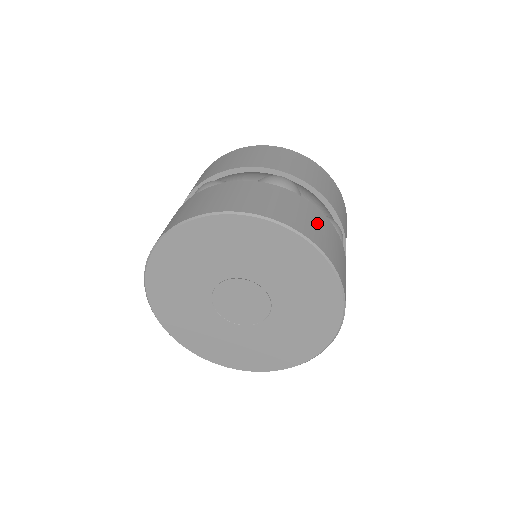
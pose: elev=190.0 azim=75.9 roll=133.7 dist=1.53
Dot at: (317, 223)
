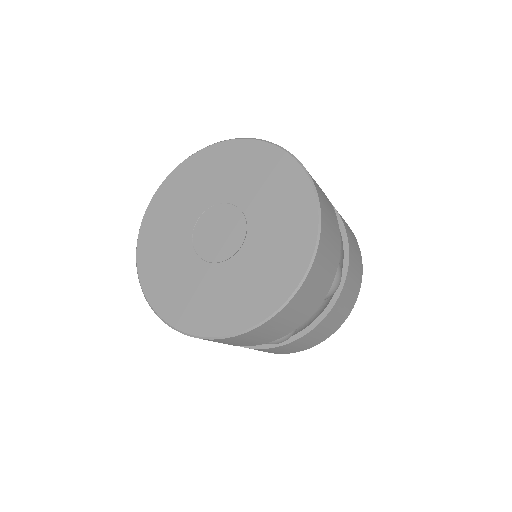
Dot at: occluded
